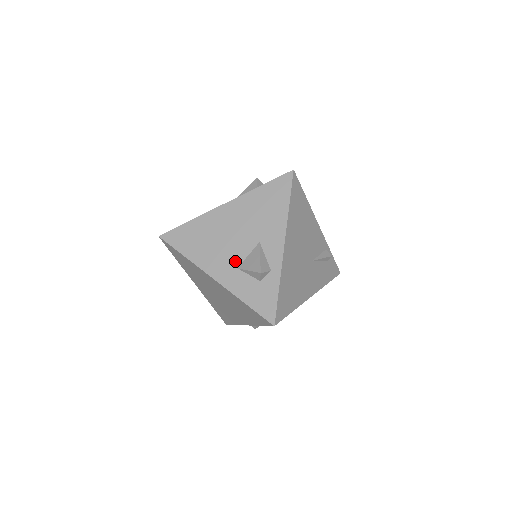
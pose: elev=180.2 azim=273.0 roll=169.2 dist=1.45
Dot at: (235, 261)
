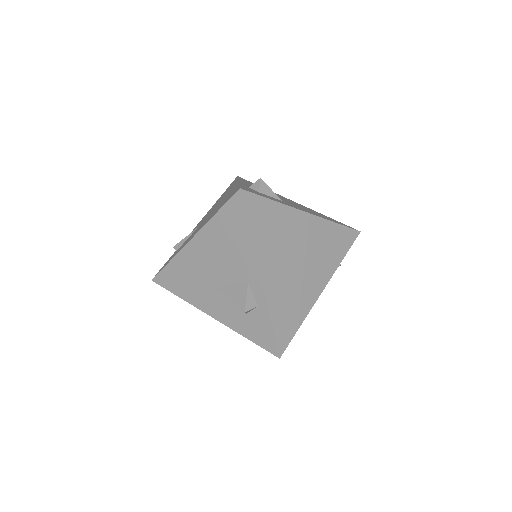
Dot at: occluded
